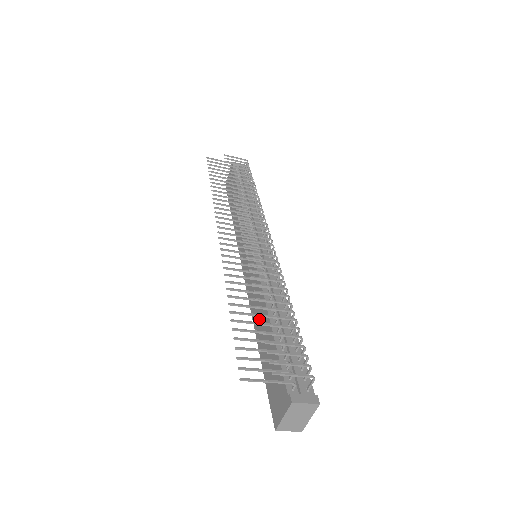
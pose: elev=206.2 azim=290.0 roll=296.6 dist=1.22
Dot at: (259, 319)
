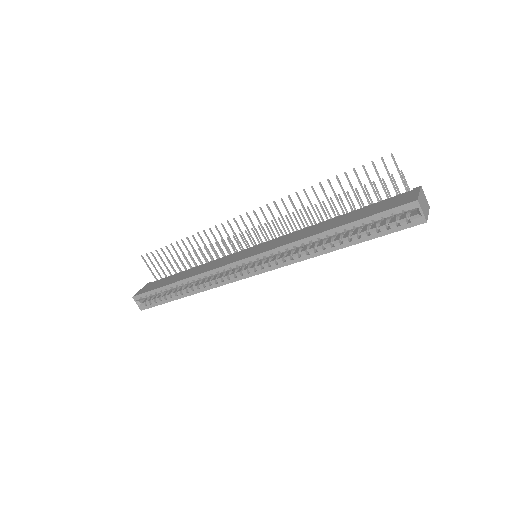
Dot at: (318, 228)
